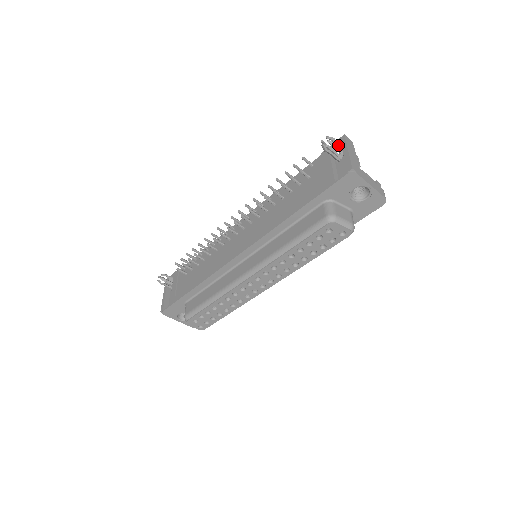
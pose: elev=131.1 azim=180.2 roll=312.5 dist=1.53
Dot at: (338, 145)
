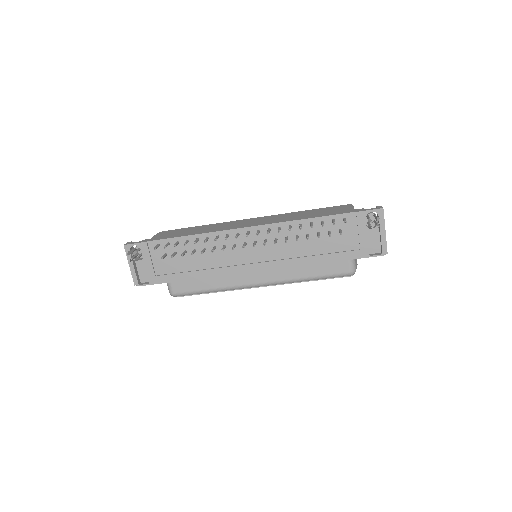
Dot at: occluded
